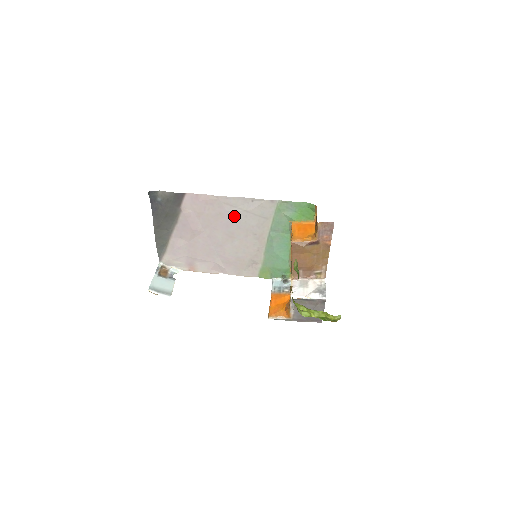
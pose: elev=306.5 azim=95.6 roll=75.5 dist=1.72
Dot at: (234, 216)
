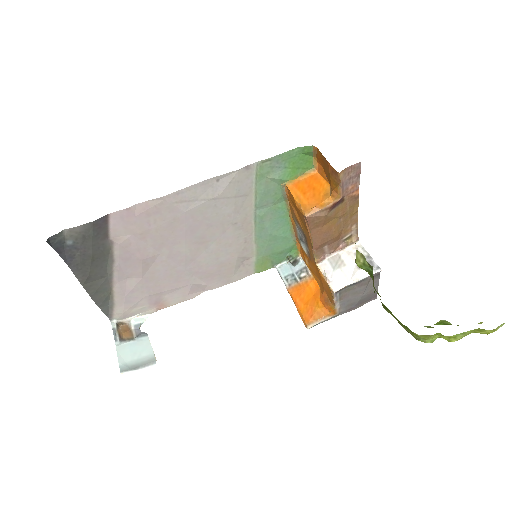
Dot at: (197, 214)
